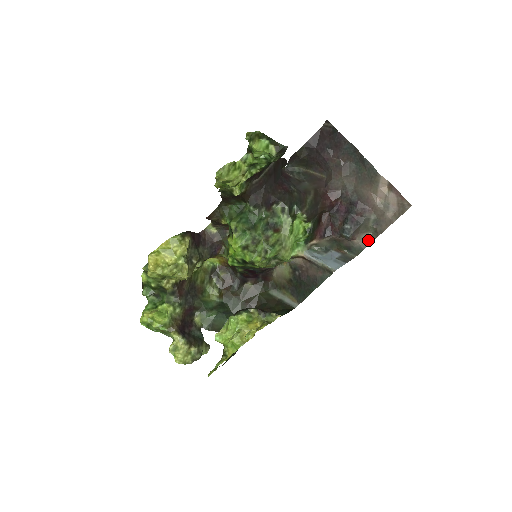
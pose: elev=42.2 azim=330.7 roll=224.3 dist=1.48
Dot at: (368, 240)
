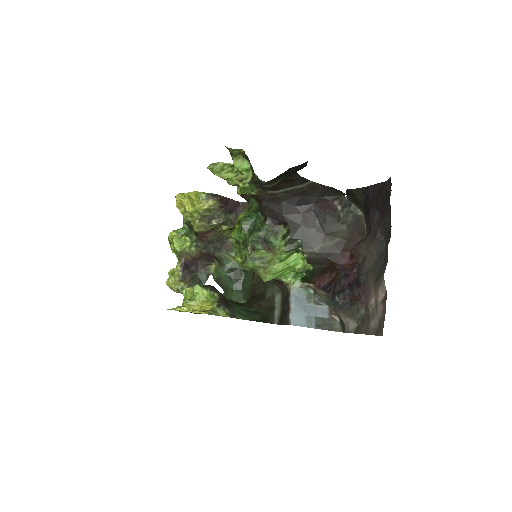
Dot at: (352, 328)
